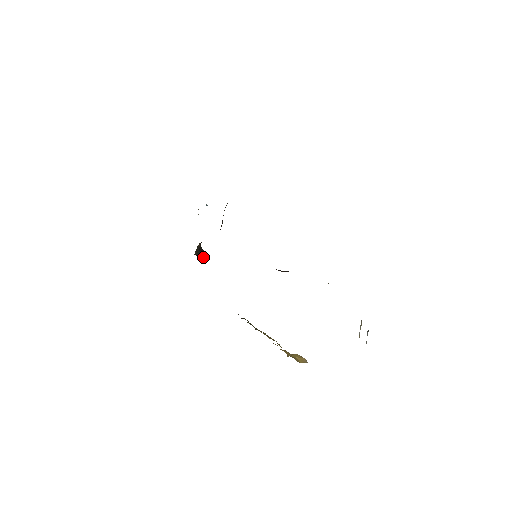
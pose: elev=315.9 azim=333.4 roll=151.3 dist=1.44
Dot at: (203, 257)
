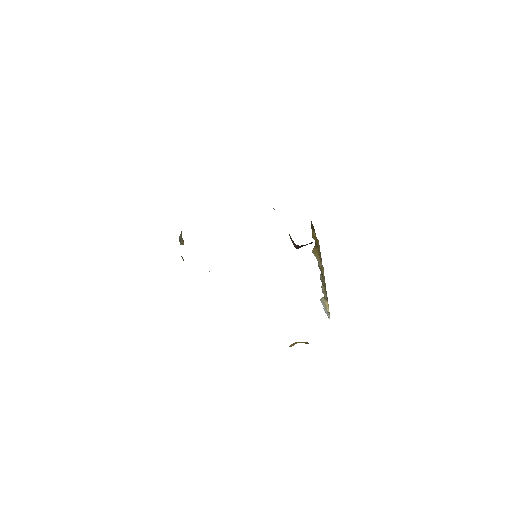
Dot at: occluded
